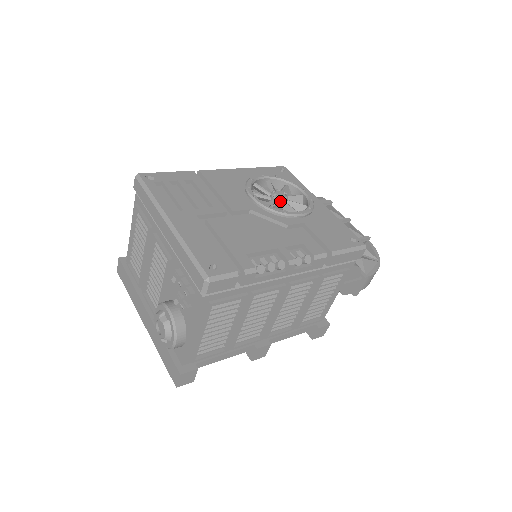
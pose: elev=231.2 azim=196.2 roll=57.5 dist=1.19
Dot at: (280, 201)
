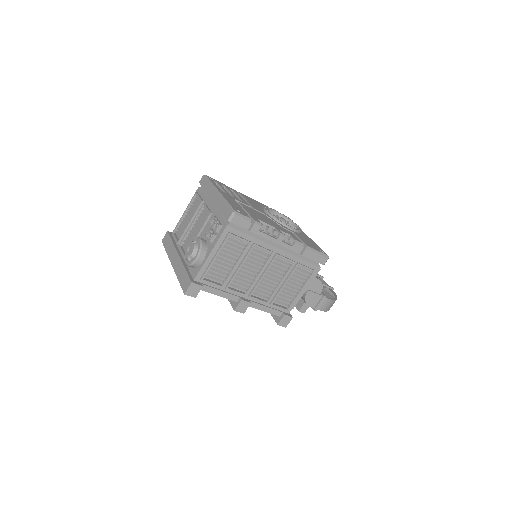
Dot at: (282, 221)
